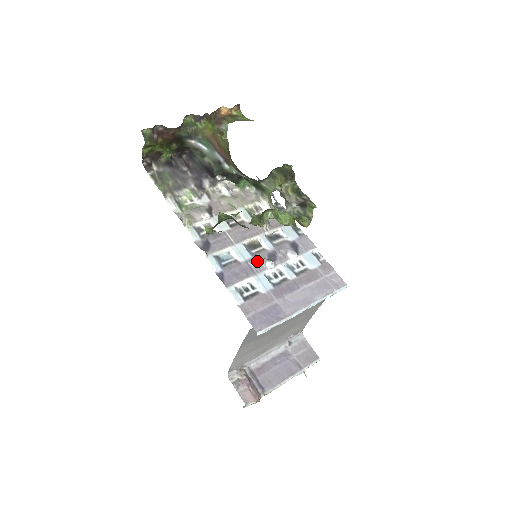
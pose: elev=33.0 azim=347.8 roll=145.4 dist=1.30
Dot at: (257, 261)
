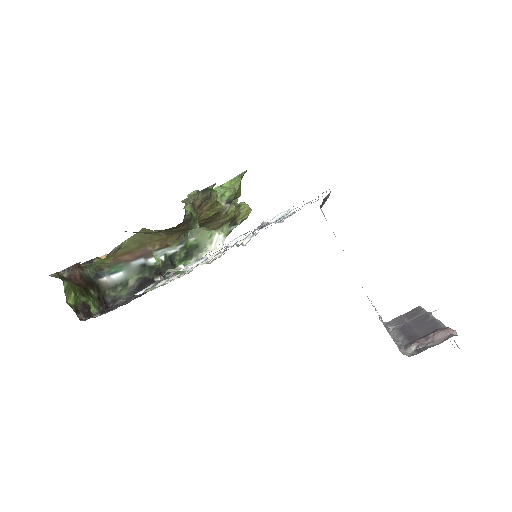
Dot at: occluded
